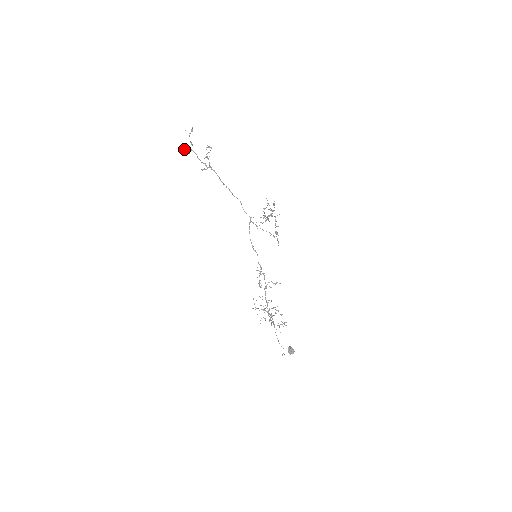
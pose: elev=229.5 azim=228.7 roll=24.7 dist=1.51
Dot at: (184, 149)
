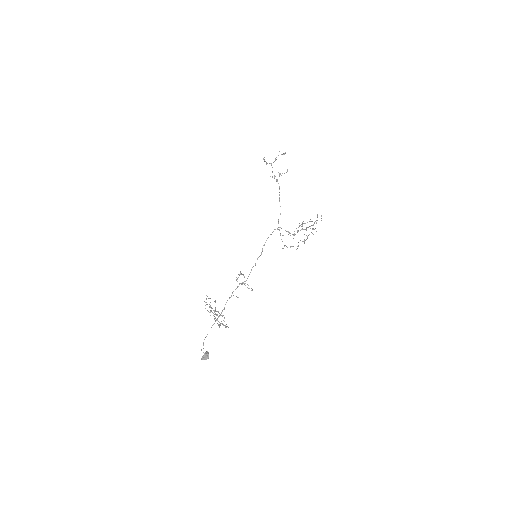
Dot at: occluded
